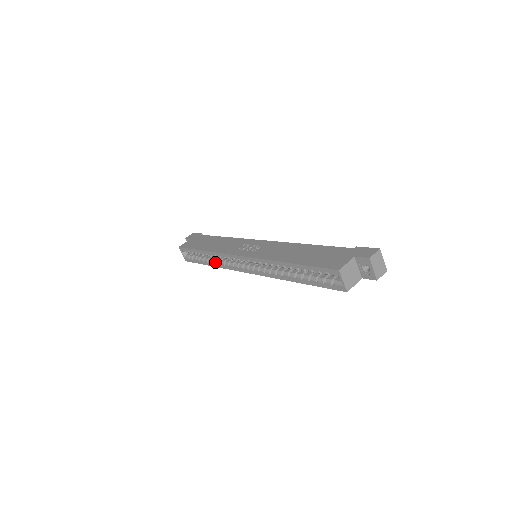
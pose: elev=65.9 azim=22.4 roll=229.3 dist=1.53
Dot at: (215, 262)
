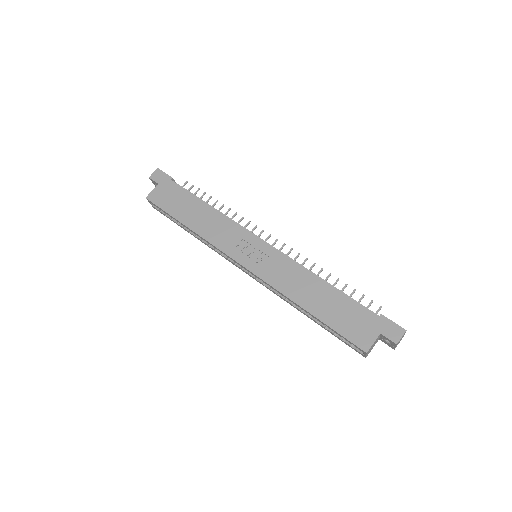
Dot at: (201, 239)
